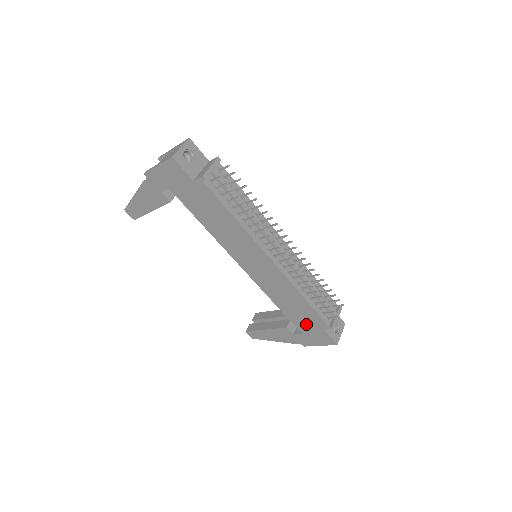
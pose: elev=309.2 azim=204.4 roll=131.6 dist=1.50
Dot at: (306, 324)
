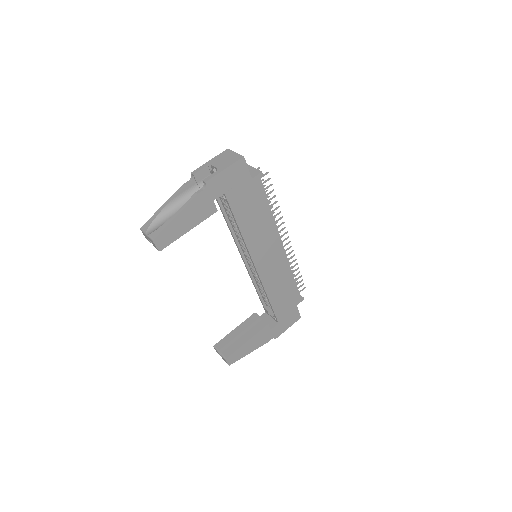
Dot at: (285, 308)
